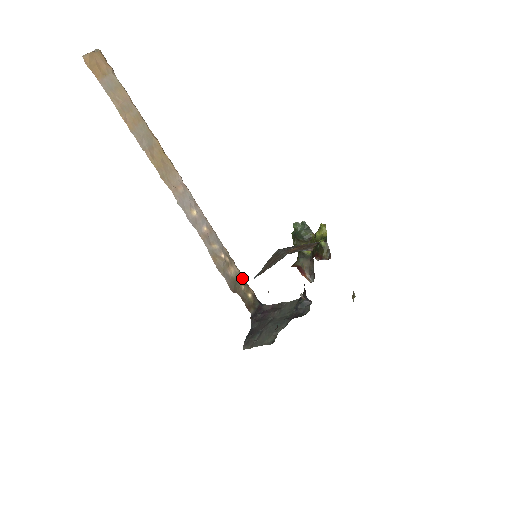
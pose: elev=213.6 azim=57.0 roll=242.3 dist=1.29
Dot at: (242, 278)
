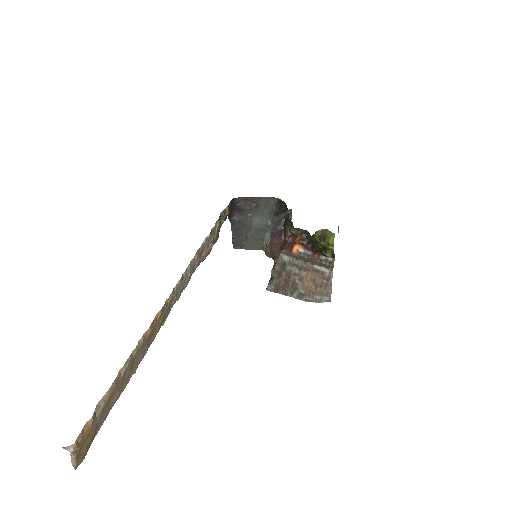
Dot at: (220, 217)
